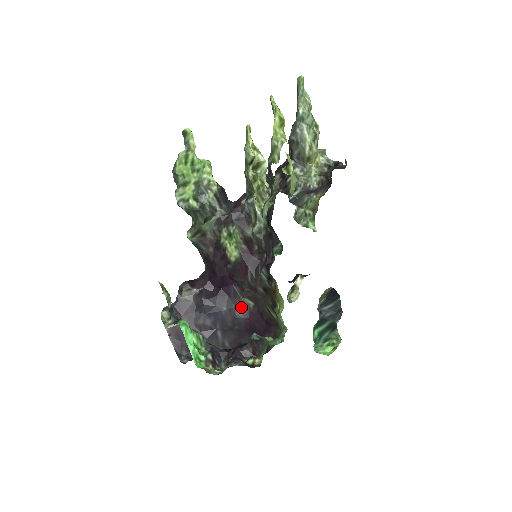
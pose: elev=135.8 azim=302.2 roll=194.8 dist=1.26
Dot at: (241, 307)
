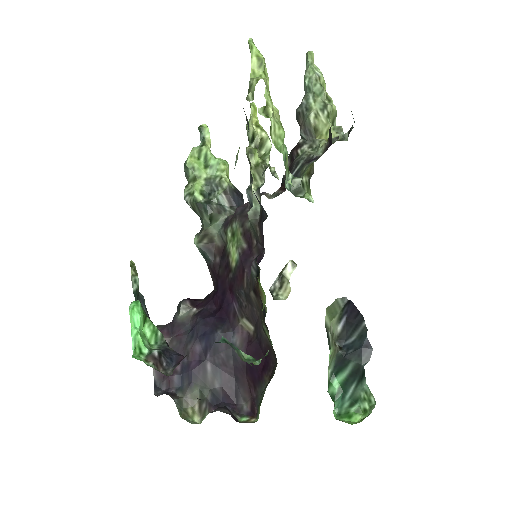
Dot at: (239, 333)
